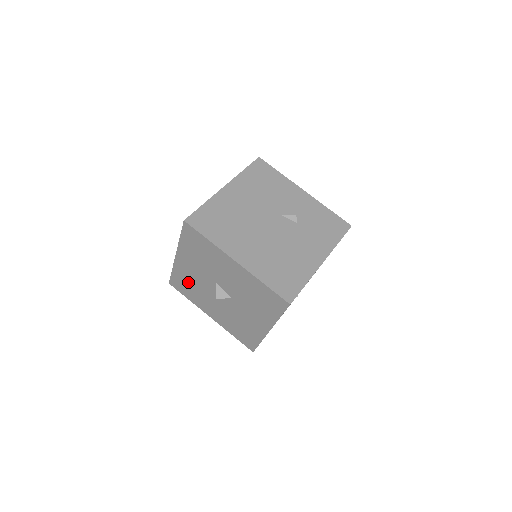
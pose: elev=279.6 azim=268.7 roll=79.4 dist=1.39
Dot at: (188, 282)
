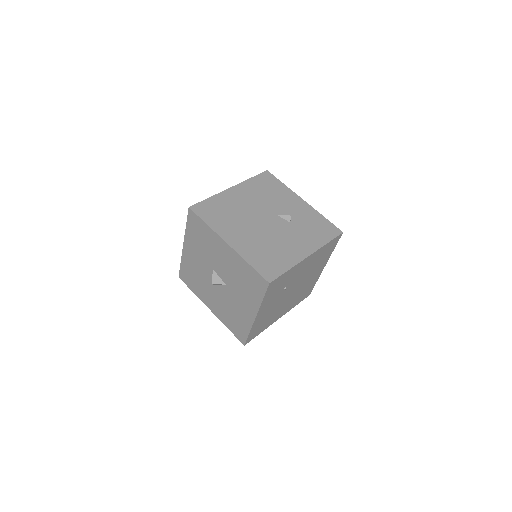
Dot at: (193, 273)
